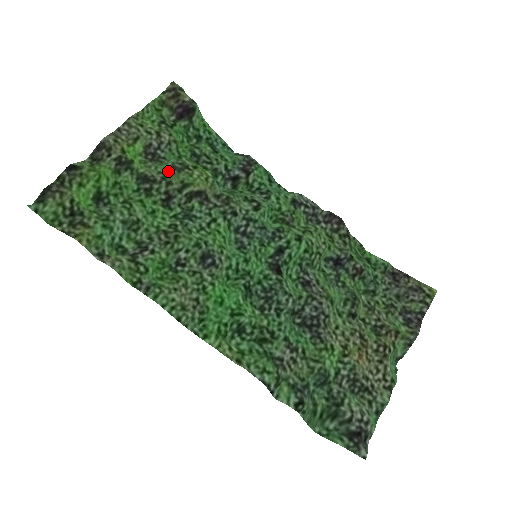
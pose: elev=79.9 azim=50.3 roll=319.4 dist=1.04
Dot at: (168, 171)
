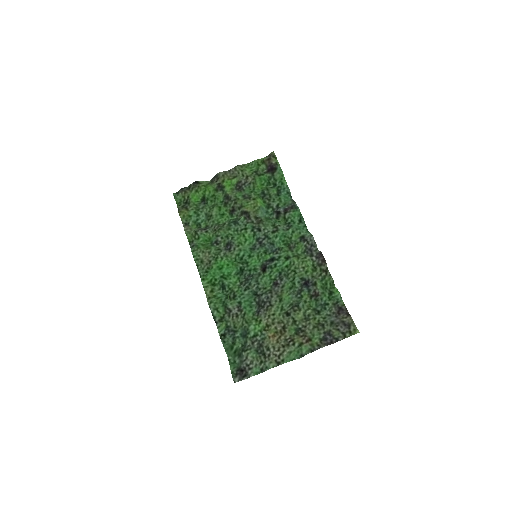
Dot at: (240, 197)
